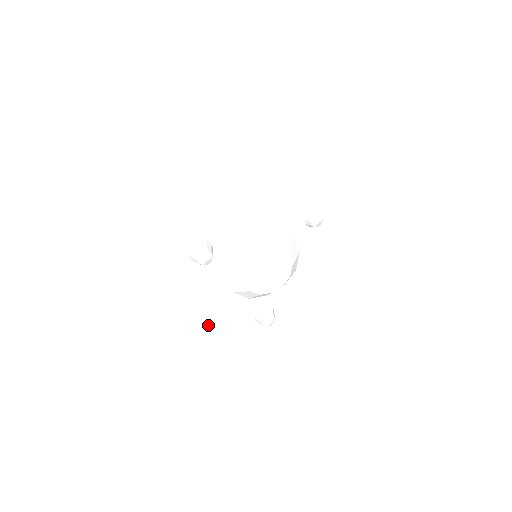
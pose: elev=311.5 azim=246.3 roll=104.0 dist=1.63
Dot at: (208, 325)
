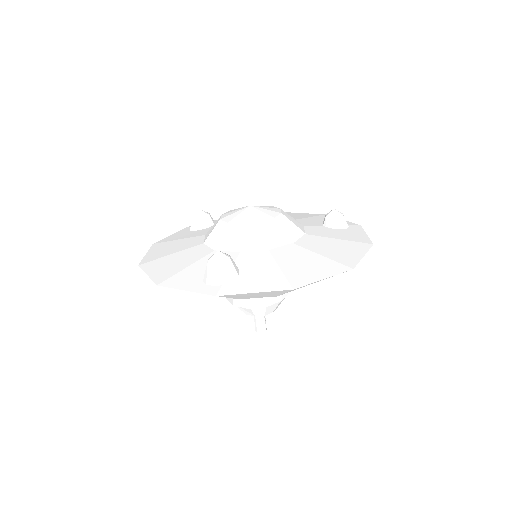
Dot at: occluded
